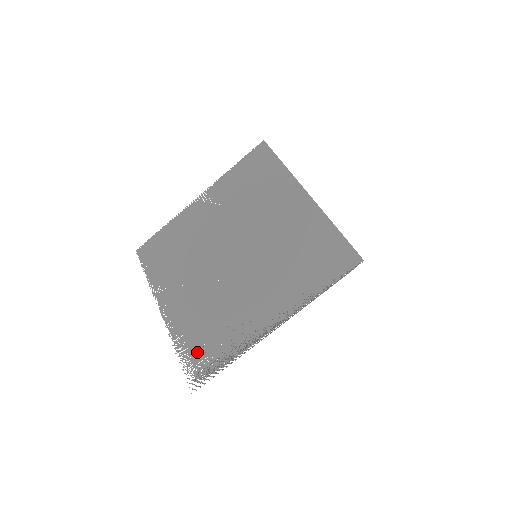
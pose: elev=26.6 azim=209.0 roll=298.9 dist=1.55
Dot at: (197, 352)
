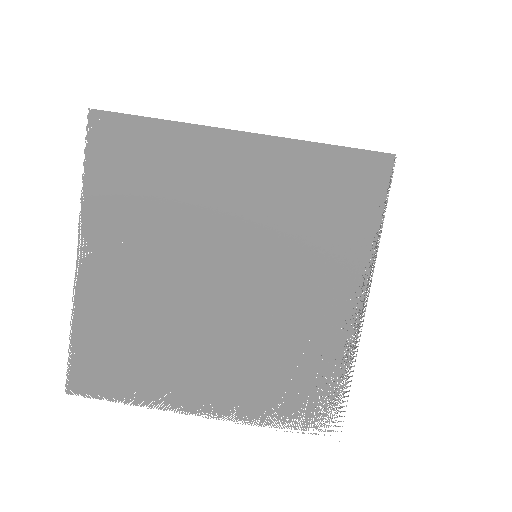
Dot at: (299, 405)
